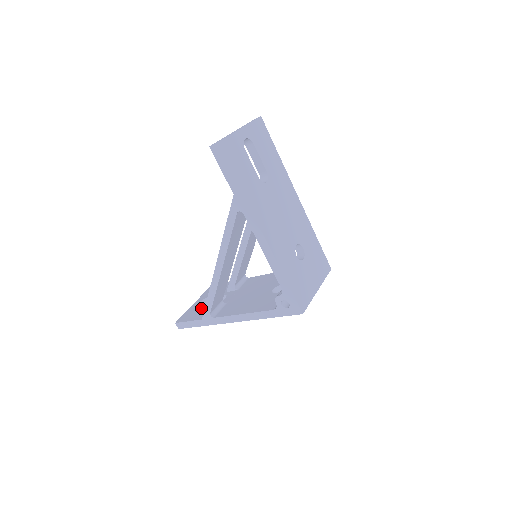
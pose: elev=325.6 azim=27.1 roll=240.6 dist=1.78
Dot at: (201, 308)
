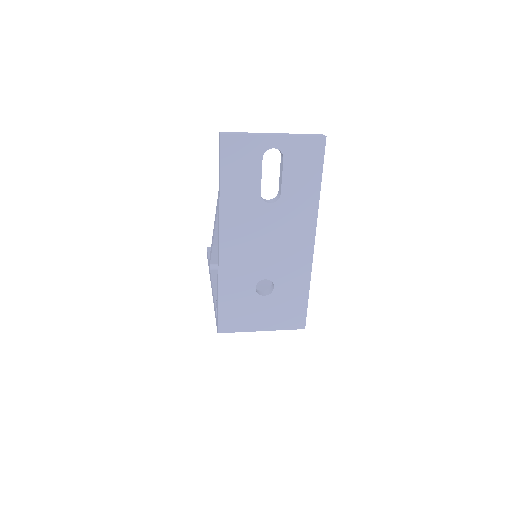
Dot at: occluded
